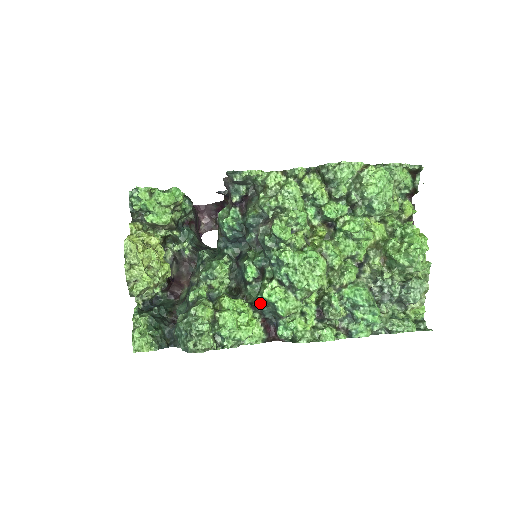
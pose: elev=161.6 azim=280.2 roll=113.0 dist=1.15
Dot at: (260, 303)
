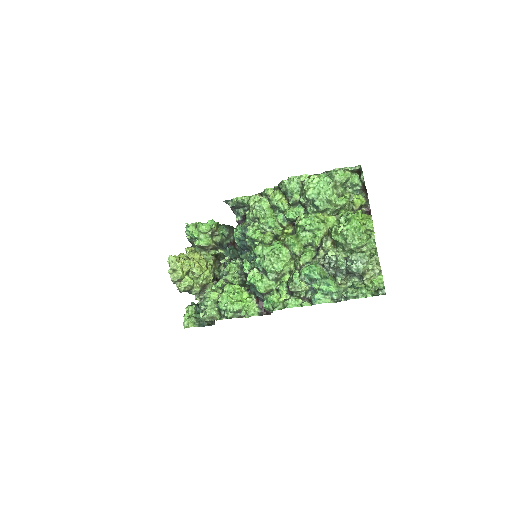
Dot at: (250, 286)
